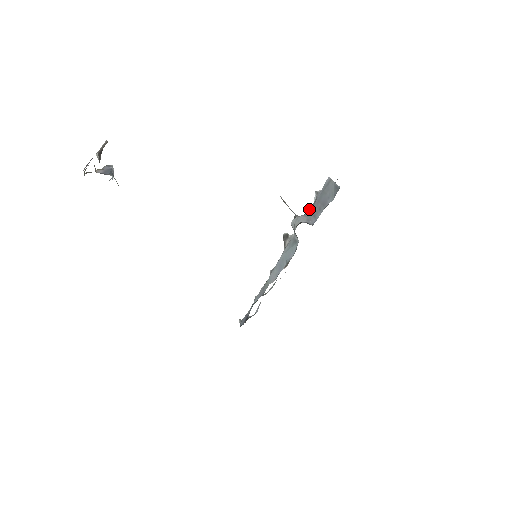
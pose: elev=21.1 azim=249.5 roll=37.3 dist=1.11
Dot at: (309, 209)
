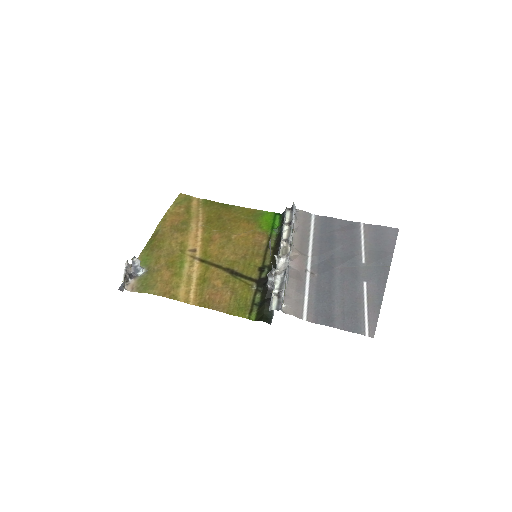
Dot at: (273, 287)
